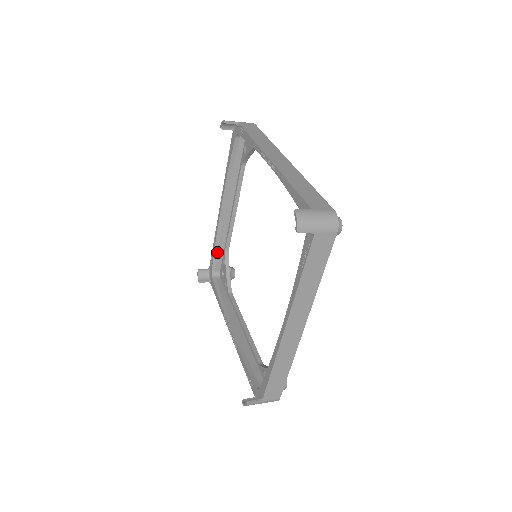
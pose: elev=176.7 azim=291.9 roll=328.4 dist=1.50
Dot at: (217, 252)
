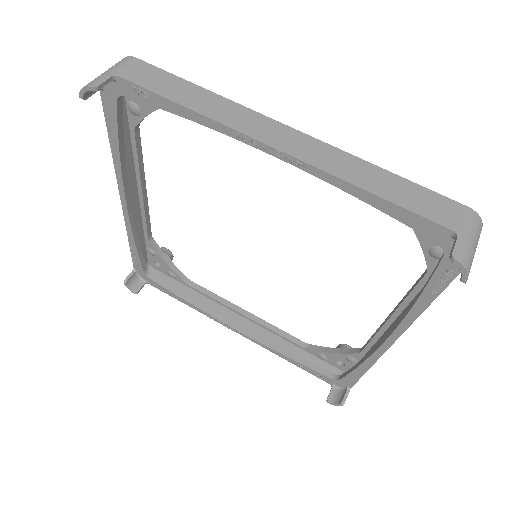
Dot at: (140, 250)
